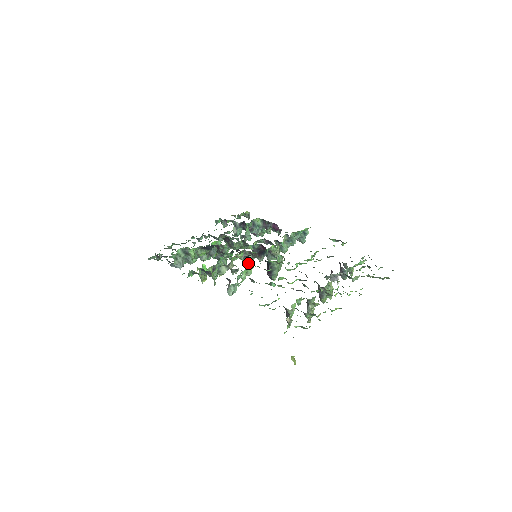
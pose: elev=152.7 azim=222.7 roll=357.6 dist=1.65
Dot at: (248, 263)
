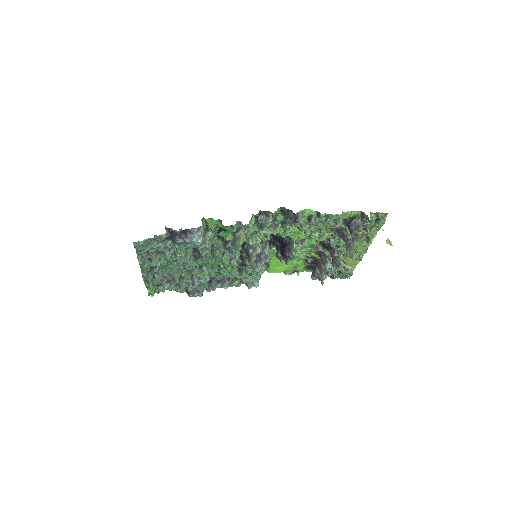
Dot at: (253, 258)
